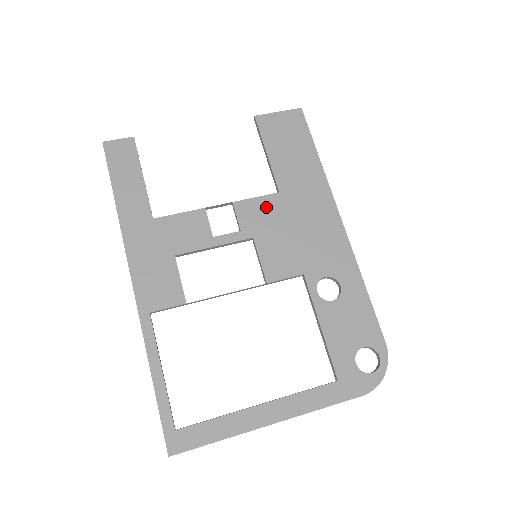
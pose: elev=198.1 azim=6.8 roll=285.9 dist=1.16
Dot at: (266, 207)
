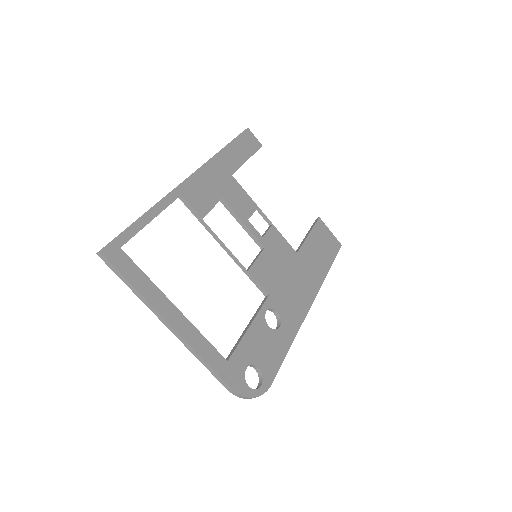
Dot at: (285, 248)
